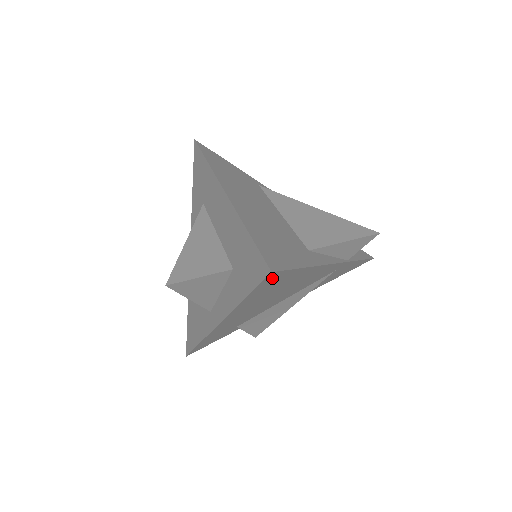
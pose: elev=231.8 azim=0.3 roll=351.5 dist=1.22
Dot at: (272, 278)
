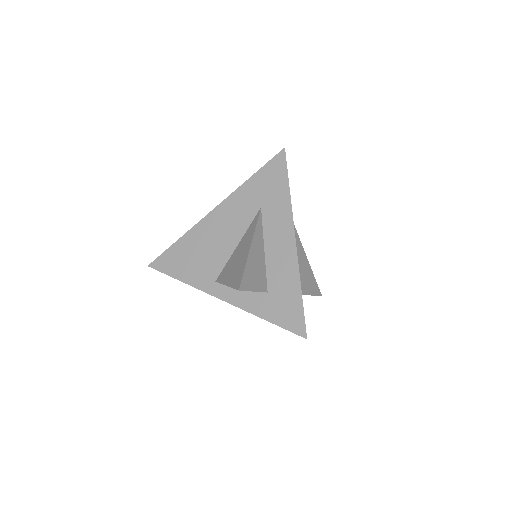
Dot at: occluded
